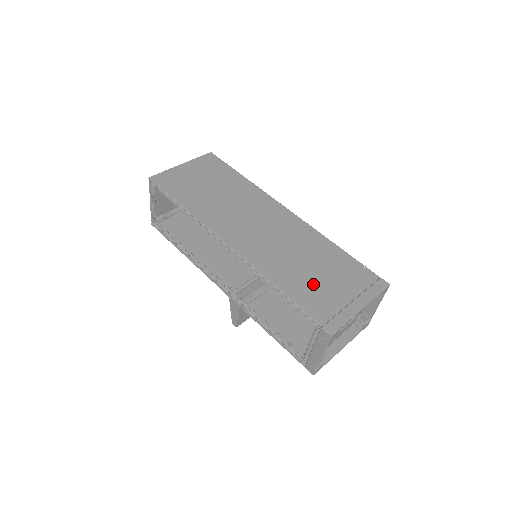
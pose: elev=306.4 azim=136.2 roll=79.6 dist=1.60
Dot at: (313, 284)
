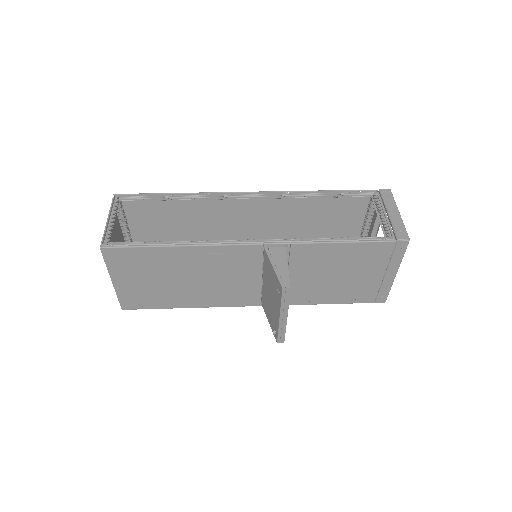
Dot at: (337, 213)
